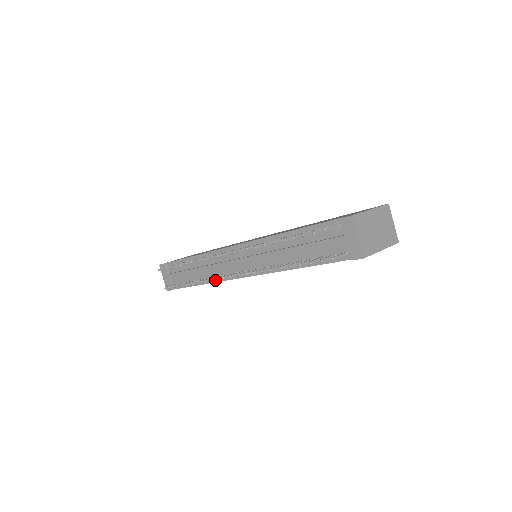
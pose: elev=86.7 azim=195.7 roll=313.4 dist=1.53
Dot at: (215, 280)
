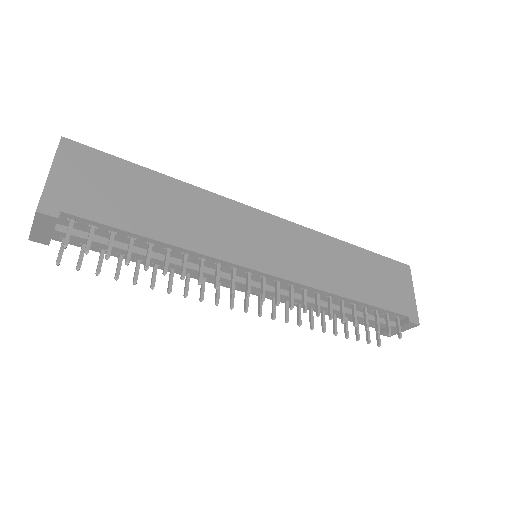
Dot at: occluded
